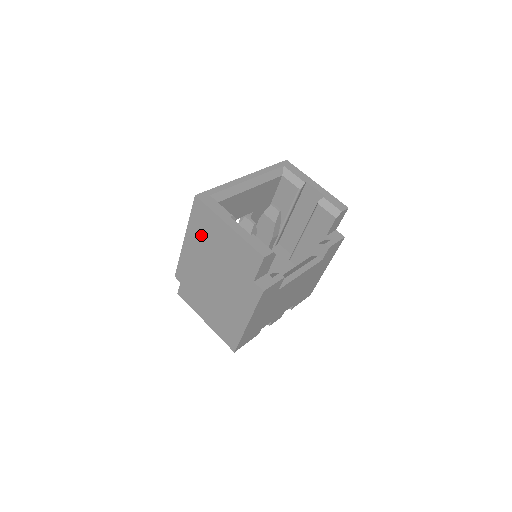
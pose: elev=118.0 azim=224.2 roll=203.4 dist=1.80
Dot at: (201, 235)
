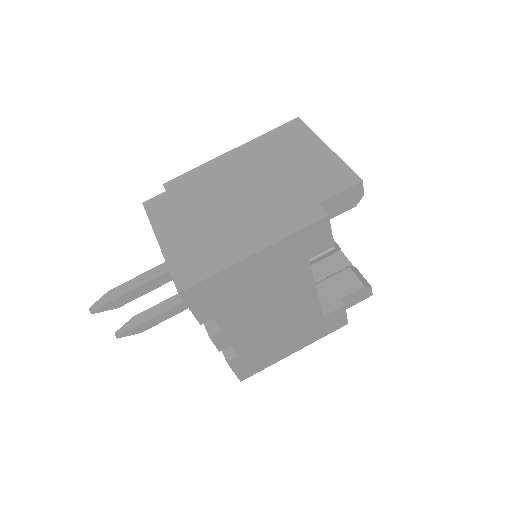
Dot at: (269, 149)
